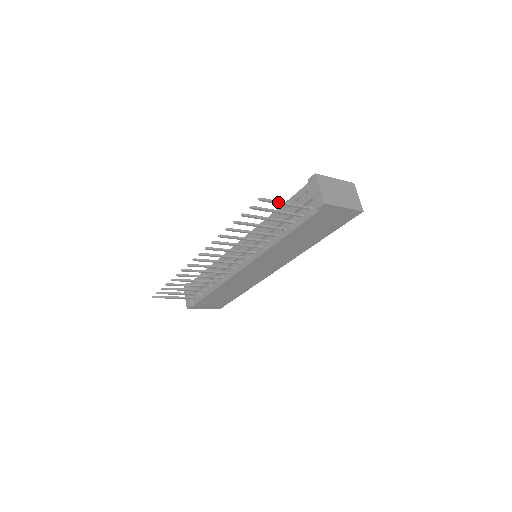
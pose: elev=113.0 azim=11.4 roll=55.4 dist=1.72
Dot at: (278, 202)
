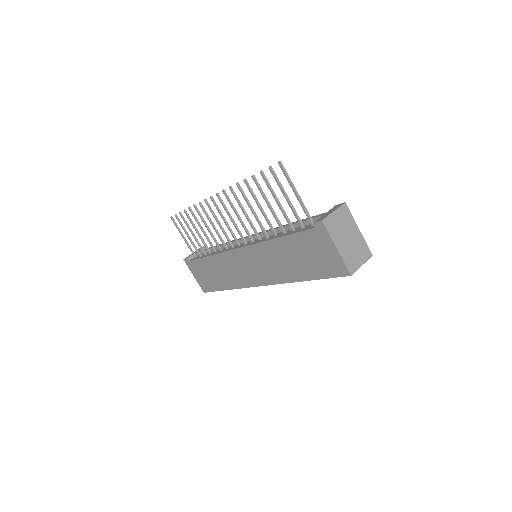
Dot at: (292, 183)
